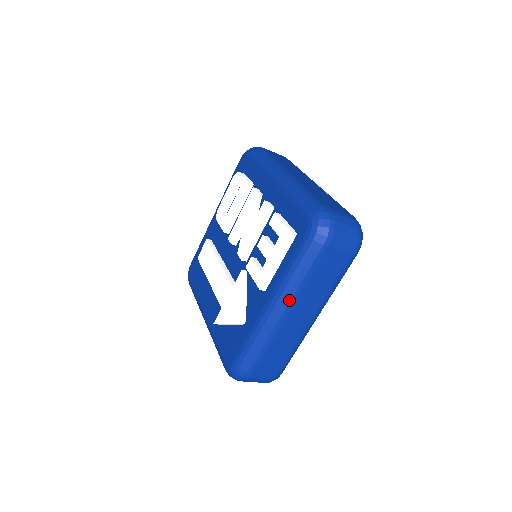
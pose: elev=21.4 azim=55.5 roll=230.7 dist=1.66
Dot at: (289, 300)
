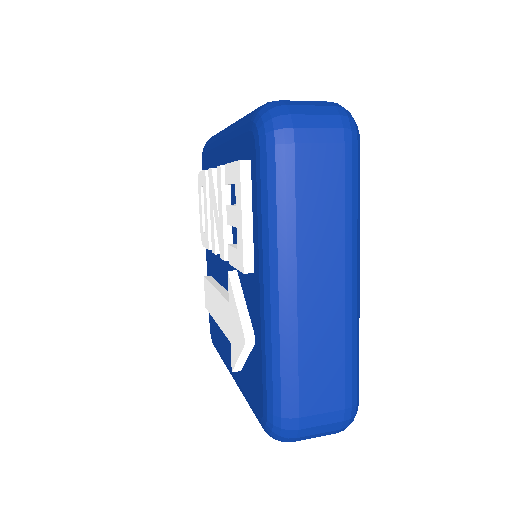
Dot at: (284, 261)
